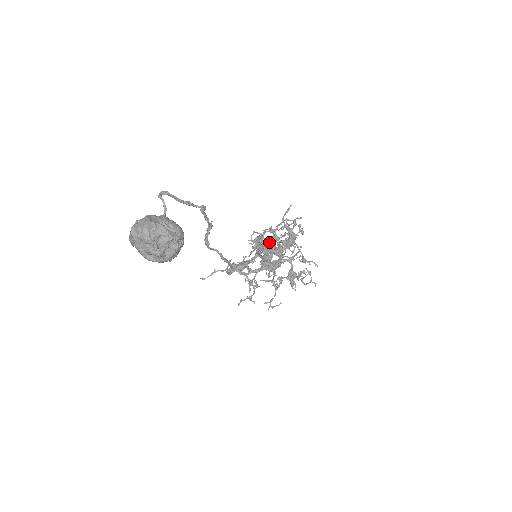
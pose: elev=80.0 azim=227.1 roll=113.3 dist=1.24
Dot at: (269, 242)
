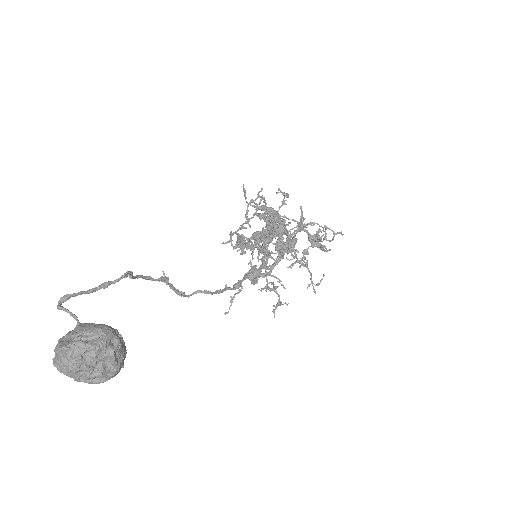
Dot at: occluded
